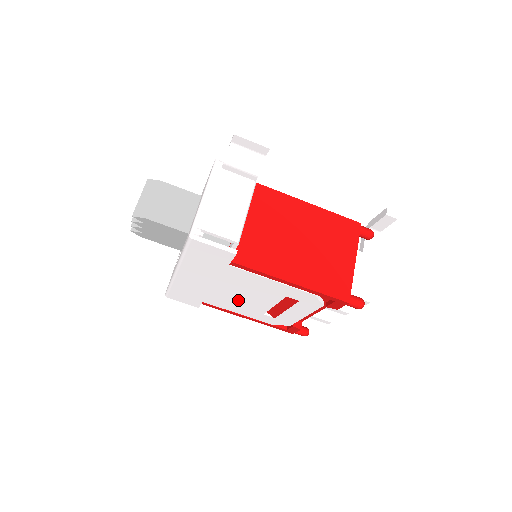
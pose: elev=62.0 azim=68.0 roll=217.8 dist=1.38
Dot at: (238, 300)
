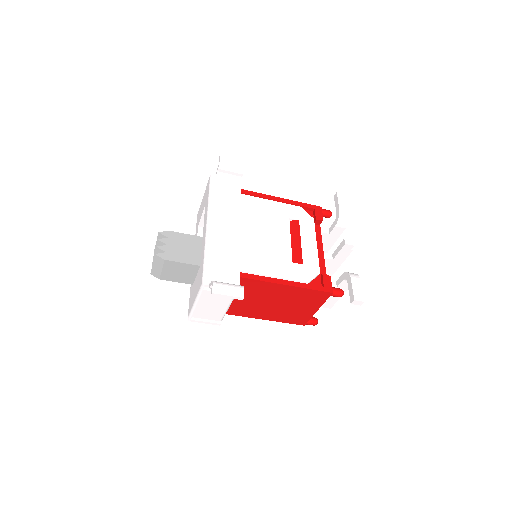
Dot at: occluded
